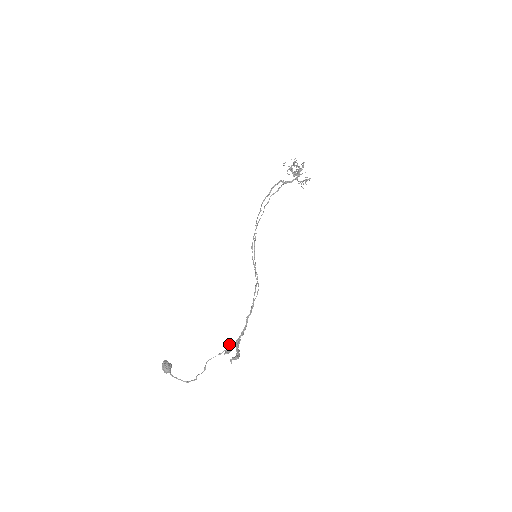
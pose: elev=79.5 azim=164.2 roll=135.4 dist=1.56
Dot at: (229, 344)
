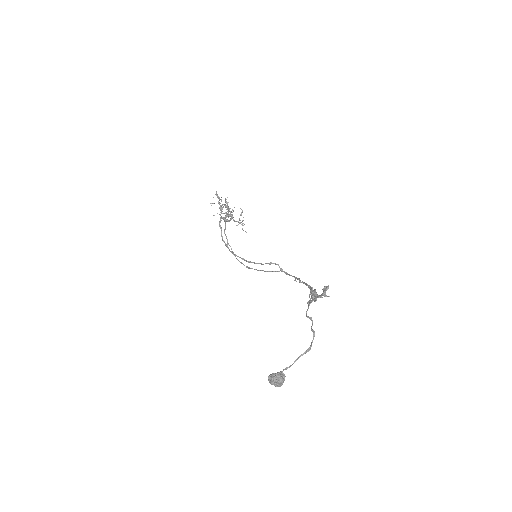
Dot at: occluded
